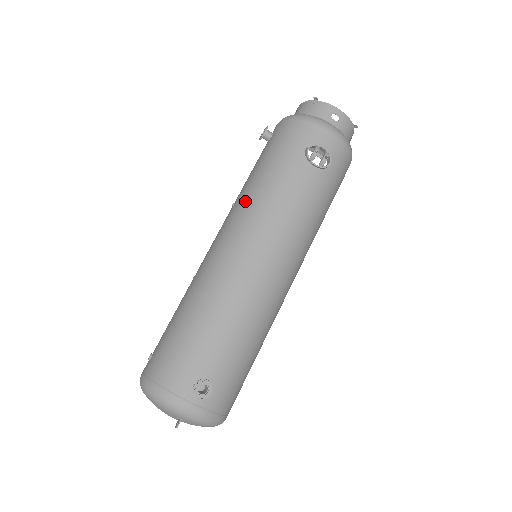
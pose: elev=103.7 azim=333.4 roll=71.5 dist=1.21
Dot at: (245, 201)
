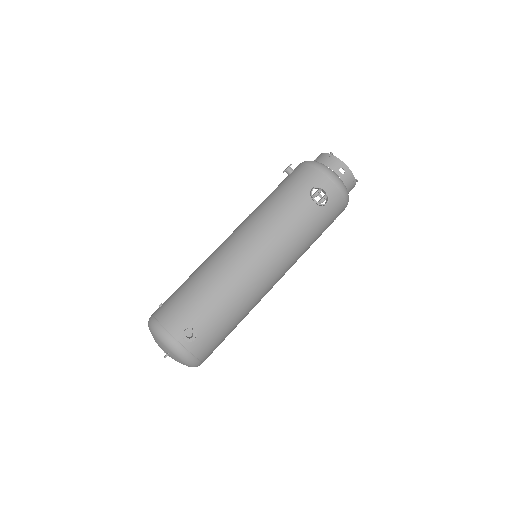
Dot at: (258, 214)
